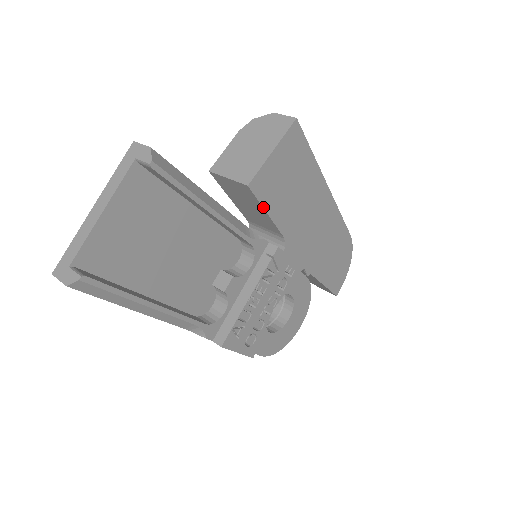
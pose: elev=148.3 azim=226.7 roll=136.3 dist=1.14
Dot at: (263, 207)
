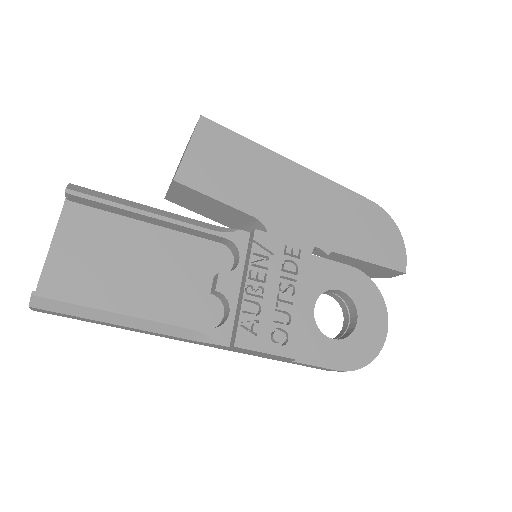
Dot at: (206, 195)
